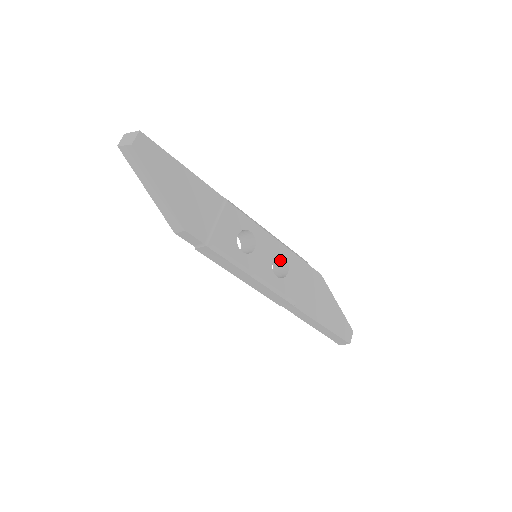
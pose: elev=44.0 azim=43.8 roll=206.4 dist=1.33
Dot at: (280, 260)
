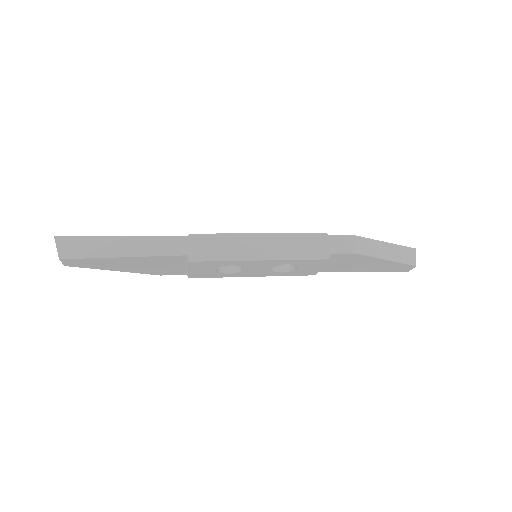
Dot at: occluded
